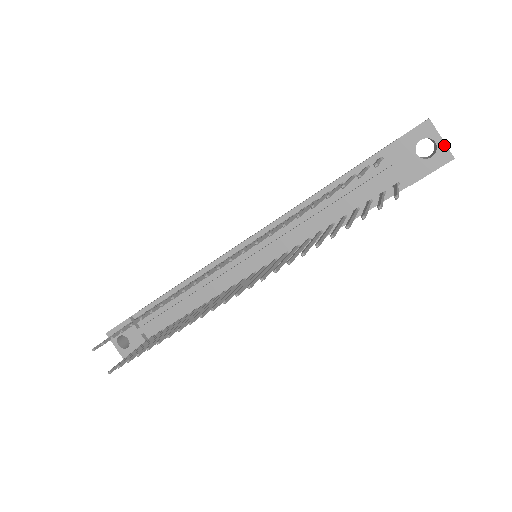
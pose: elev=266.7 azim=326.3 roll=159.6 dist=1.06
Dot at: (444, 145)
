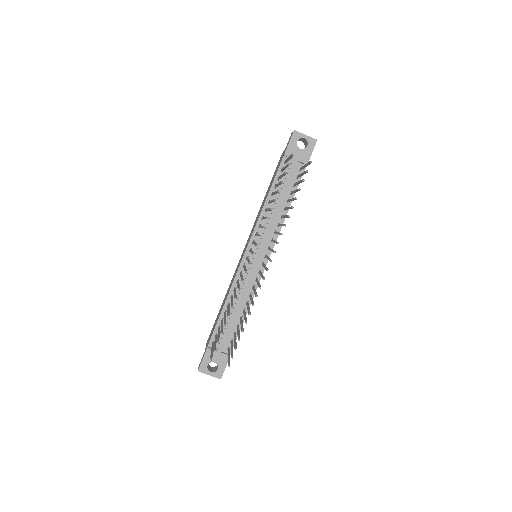
Dot at: (309, 137)
